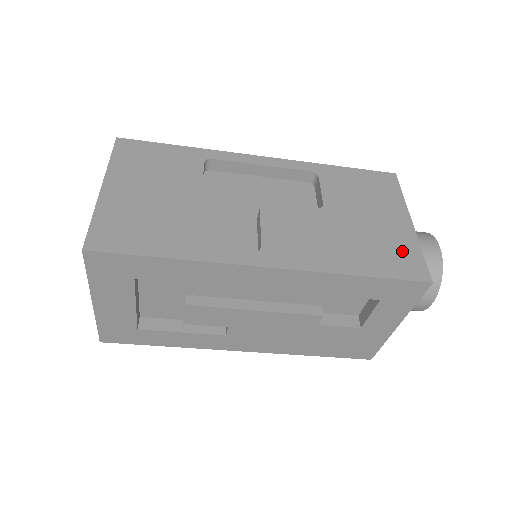
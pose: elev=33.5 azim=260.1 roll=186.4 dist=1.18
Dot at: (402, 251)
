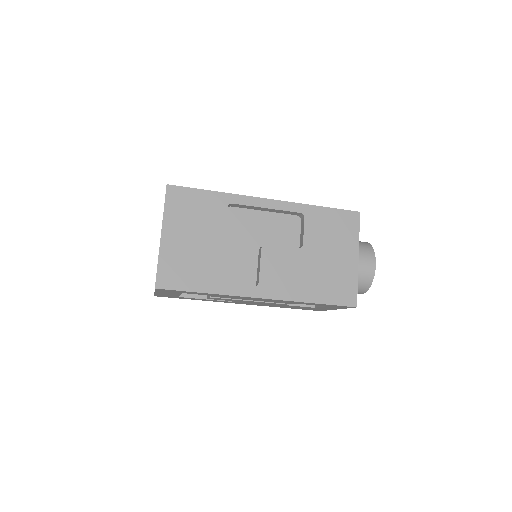
Dot at: (345, 283)
